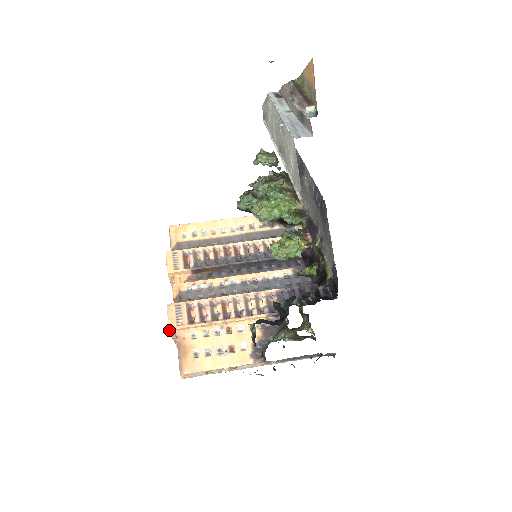
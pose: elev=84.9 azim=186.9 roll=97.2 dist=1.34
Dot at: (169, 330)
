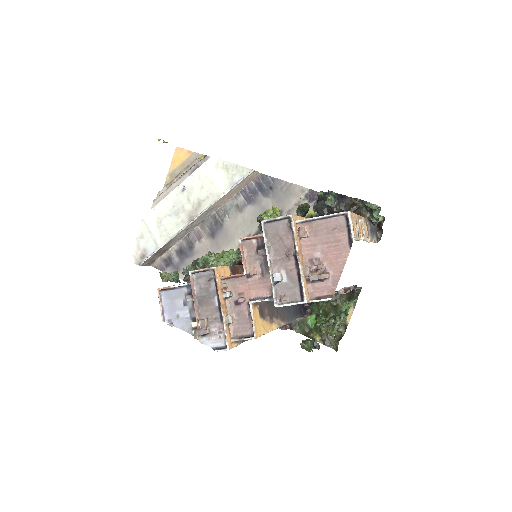
Dot at: (292, 216)
